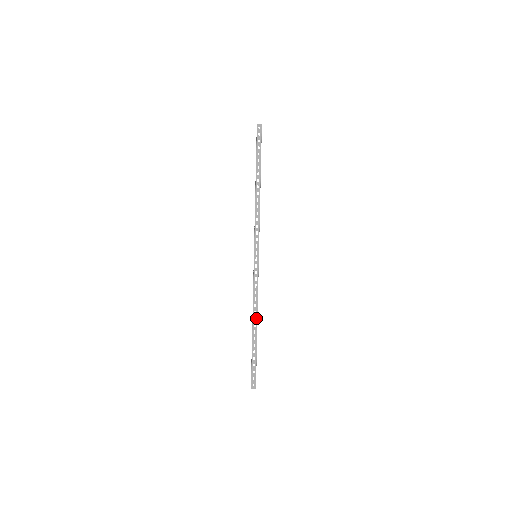
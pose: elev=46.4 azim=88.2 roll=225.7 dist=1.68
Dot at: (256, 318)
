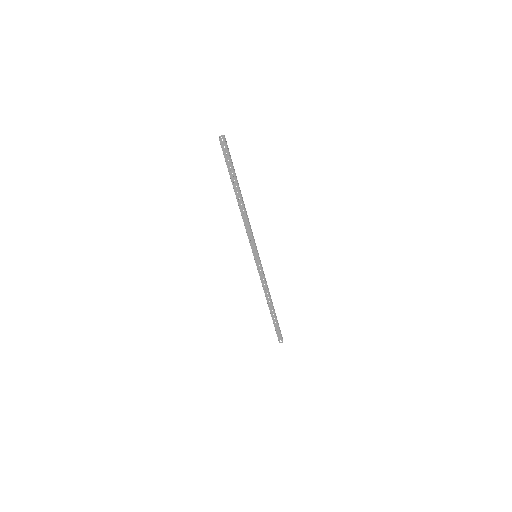
Dot at: (270, 301)
